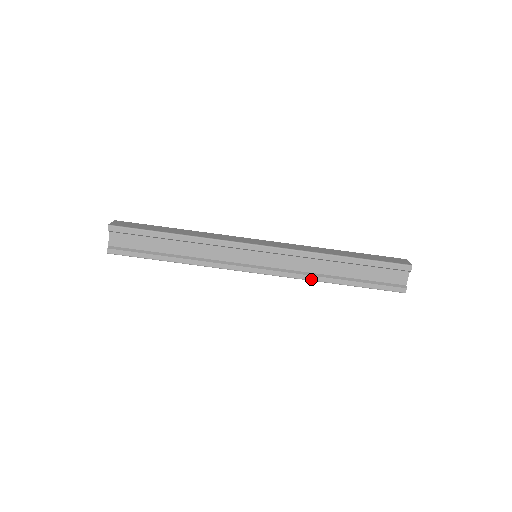
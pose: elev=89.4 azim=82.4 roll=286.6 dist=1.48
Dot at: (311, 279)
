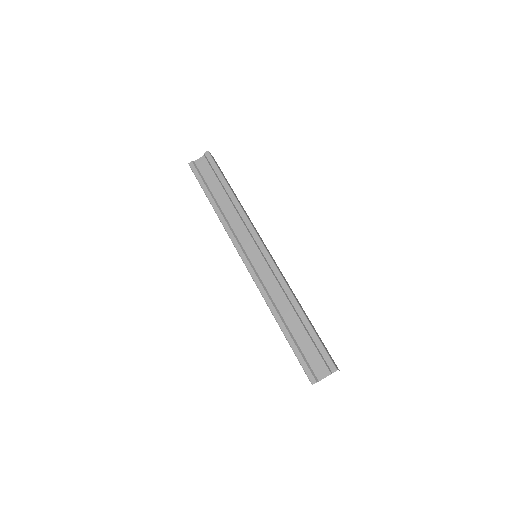
Dot at: (268, 303)
